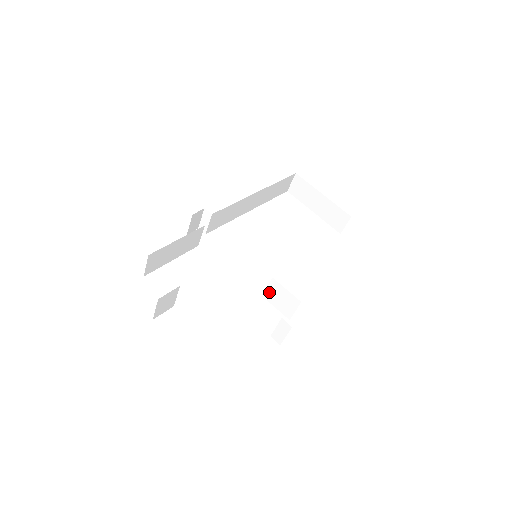
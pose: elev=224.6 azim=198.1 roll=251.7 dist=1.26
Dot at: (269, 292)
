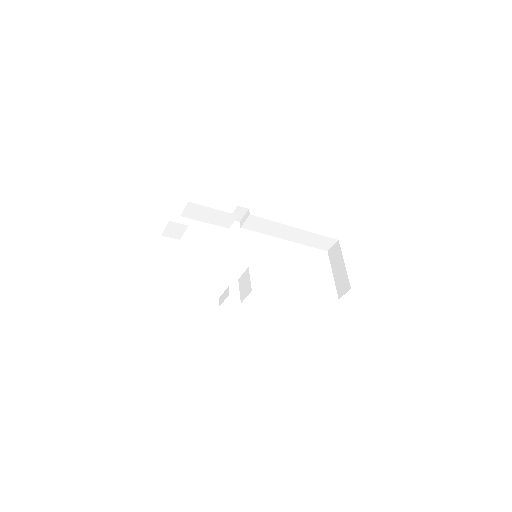
Dot at: (242, 277)
